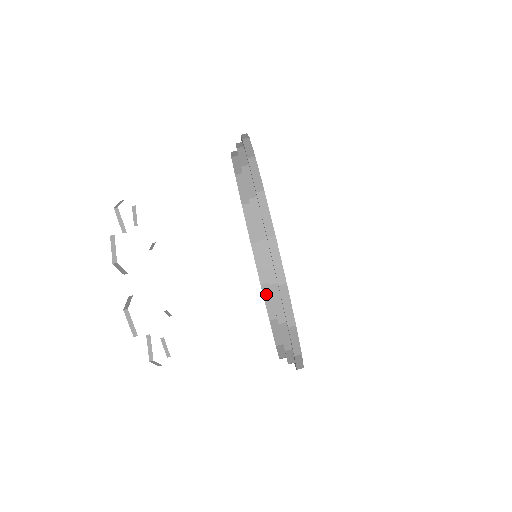
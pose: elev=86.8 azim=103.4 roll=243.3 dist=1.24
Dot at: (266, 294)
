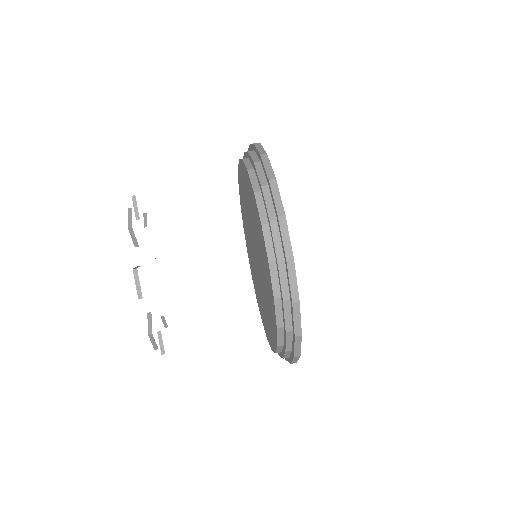
Dot at: (280, 333)
